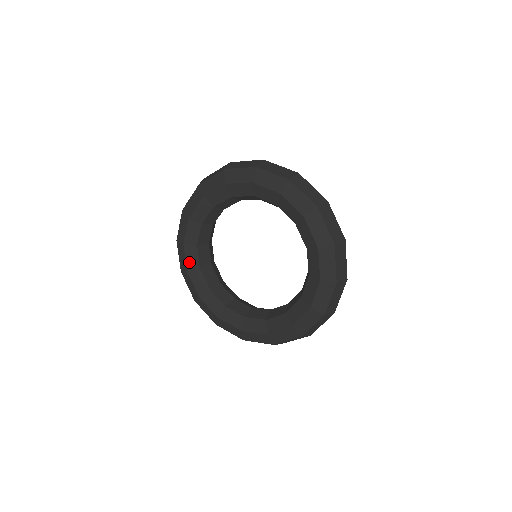
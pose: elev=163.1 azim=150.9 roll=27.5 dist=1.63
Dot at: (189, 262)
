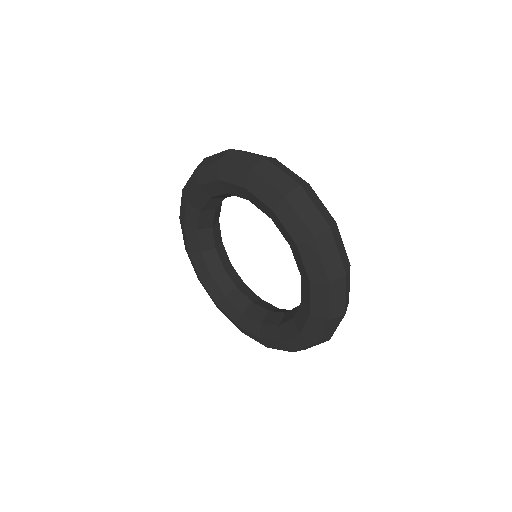
Dot at: (199, 270)
